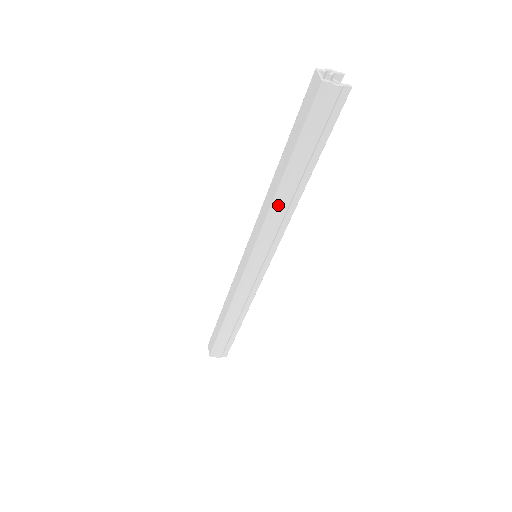
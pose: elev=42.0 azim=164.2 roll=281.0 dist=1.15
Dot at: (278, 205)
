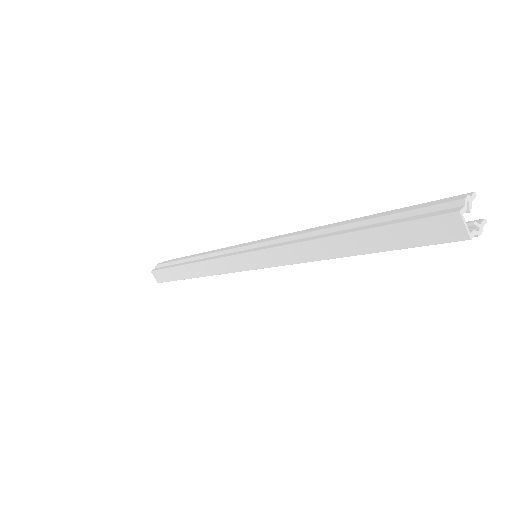
Dot at: occluded
